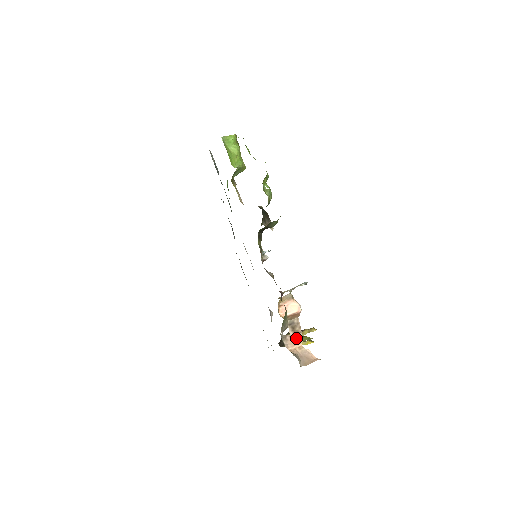
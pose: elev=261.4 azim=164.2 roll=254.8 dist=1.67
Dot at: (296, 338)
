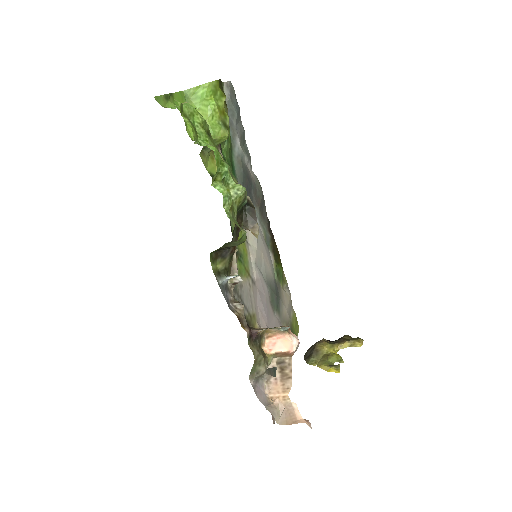
Dot at: (282, 384)
